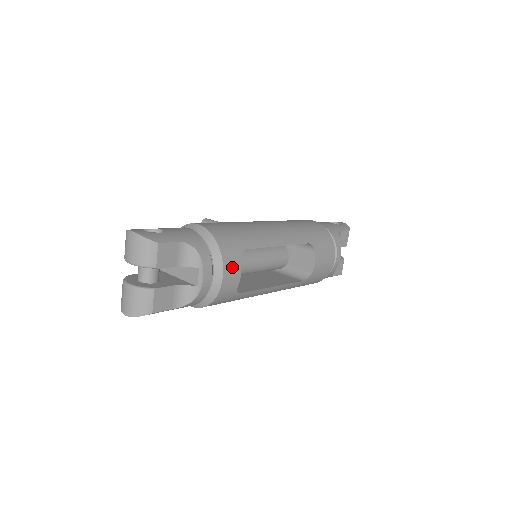
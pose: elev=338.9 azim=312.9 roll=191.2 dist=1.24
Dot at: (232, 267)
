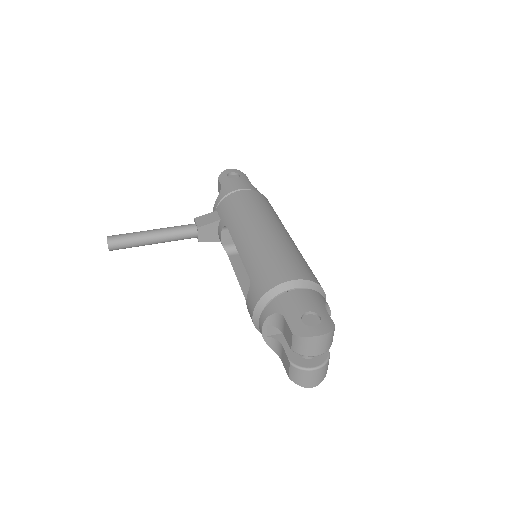
Dot at: occluded
